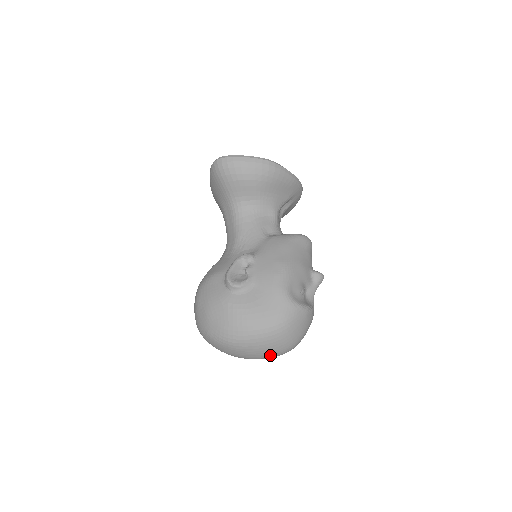
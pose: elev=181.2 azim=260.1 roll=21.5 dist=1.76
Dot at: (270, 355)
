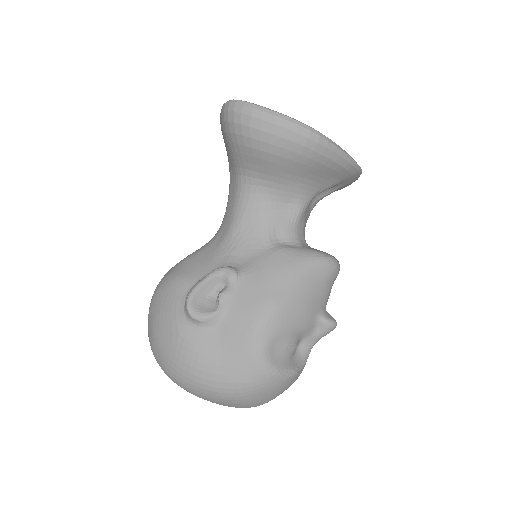
Dot at: occluded
